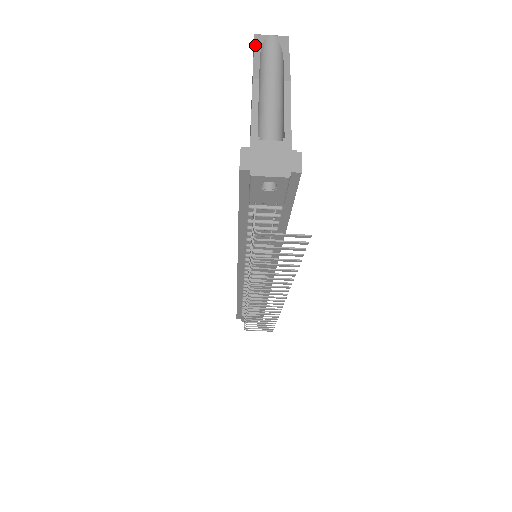
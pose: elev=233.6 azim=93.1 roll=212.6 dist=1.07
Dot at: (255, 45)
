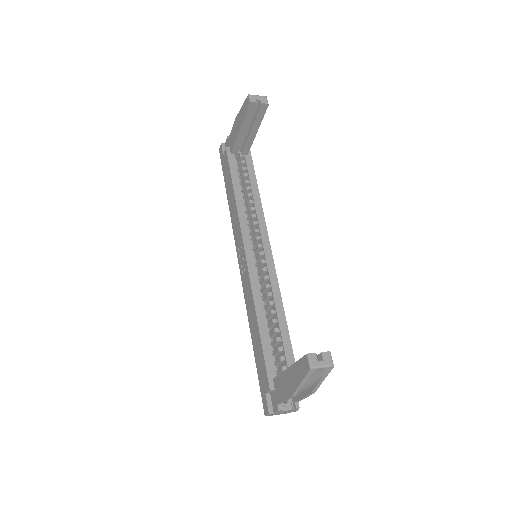
Dot at: (306, 377)
